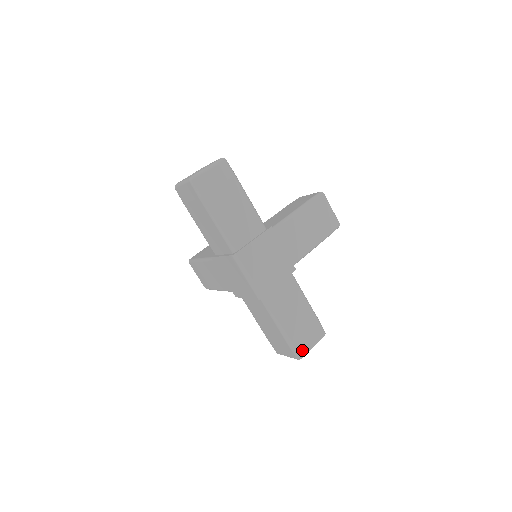
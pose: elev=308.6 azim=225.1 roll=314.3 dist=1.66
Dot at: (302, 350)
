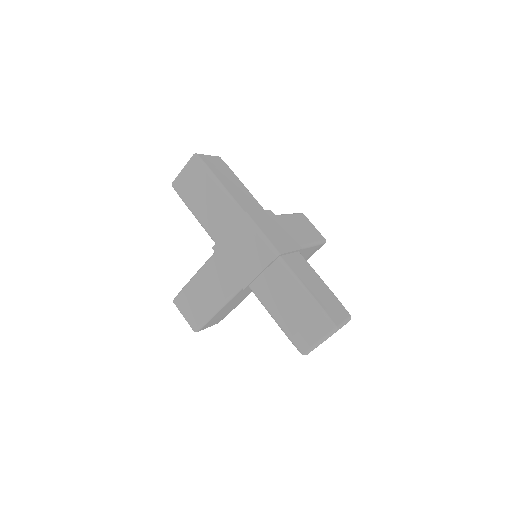
Dot at: (335, 320)
